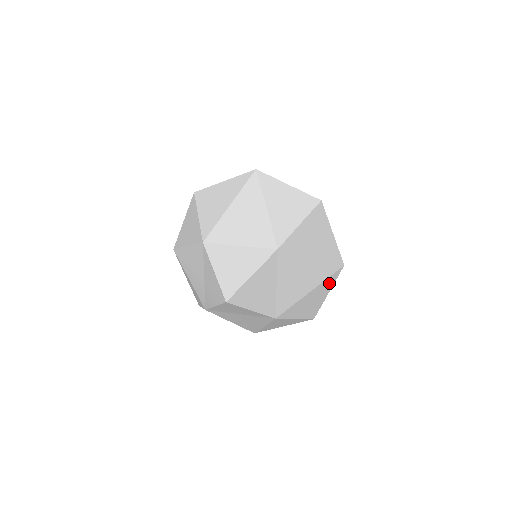
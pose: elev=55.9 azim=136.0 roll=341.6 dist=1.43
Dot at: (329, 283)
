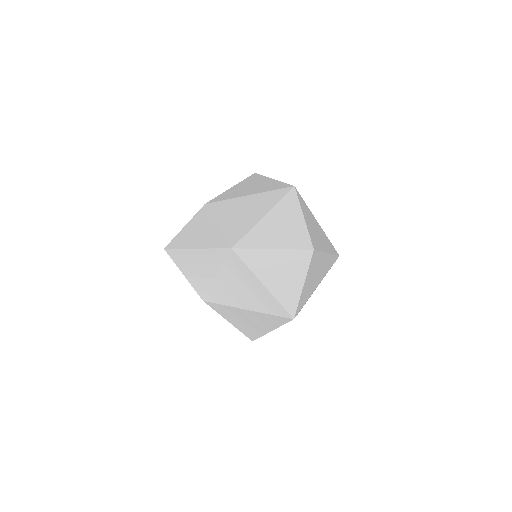
Dot at: (290, 206)
